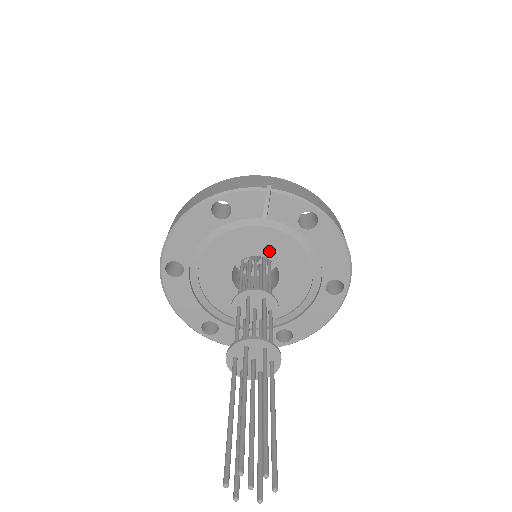
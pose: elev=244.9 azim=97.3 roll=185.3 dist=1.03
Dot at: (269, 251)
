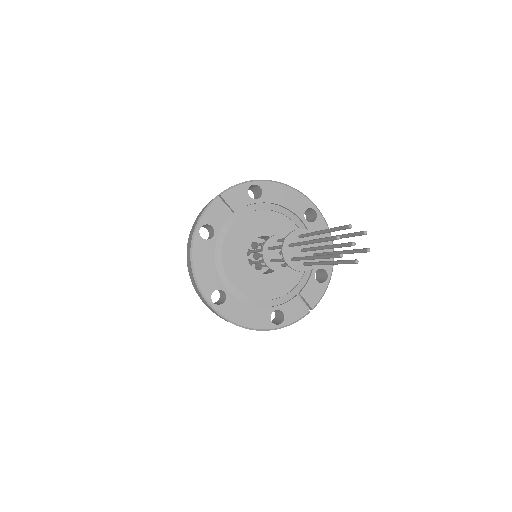
Dot at: (256, 231)
